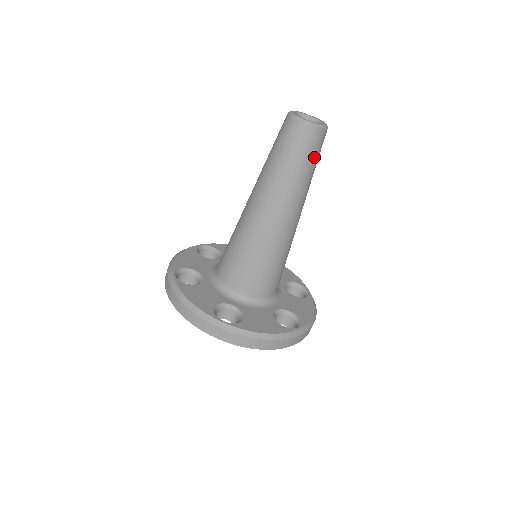
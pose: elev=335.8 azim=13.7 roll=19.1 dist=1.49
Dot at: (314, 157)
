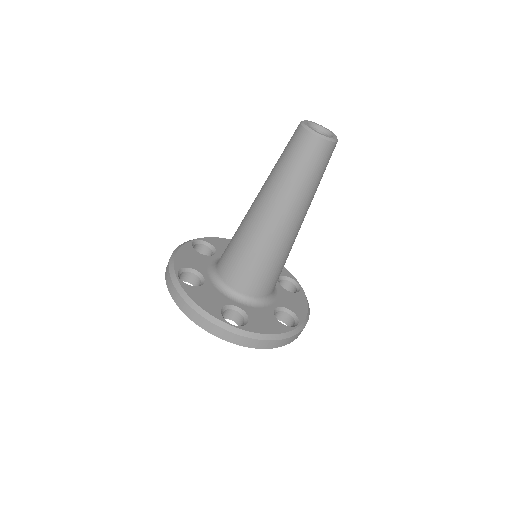
Dot at: (306, 163)
